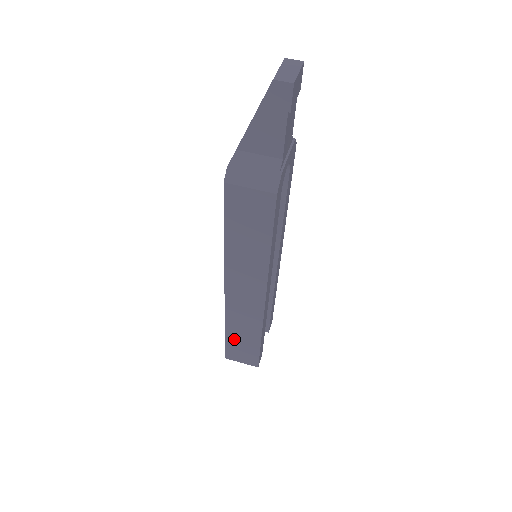
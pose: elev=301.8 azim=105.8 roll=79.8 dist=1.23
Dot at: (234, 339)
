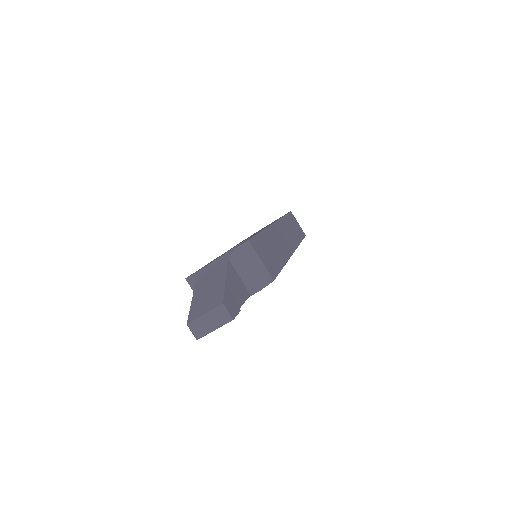
Dot at: occluded
